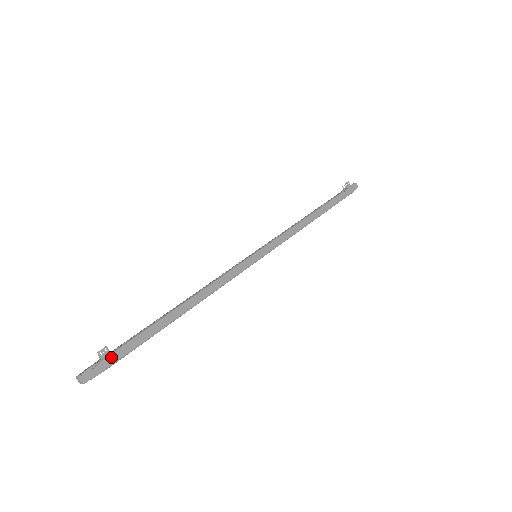
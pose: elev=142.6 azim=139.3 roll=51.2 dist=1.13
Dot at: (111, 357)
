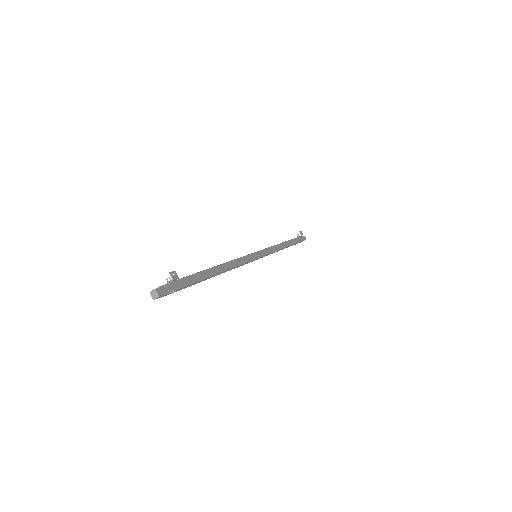
Dot at: (178, 282)
